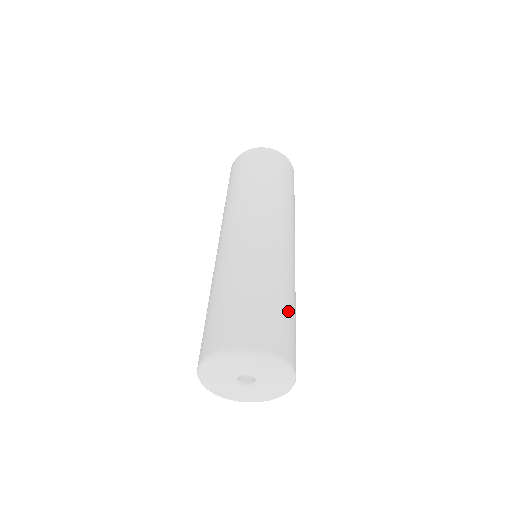
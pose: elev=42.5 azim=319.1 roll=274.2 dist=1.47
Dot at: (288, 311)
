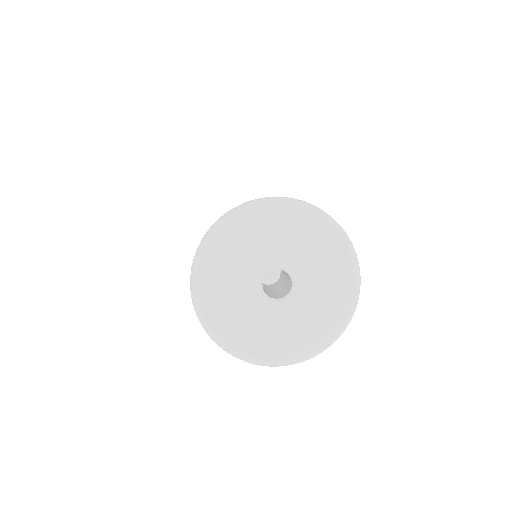
Dot at: occluded
